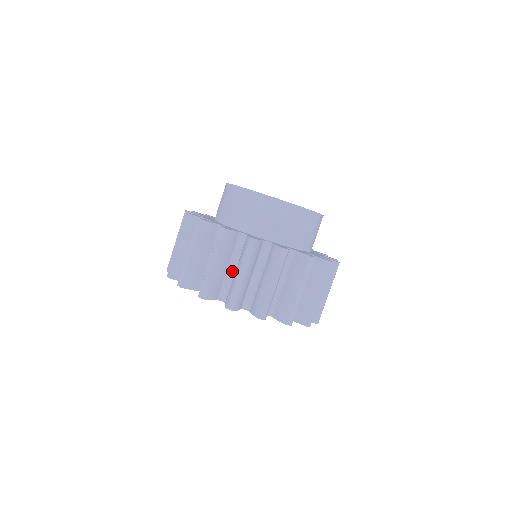
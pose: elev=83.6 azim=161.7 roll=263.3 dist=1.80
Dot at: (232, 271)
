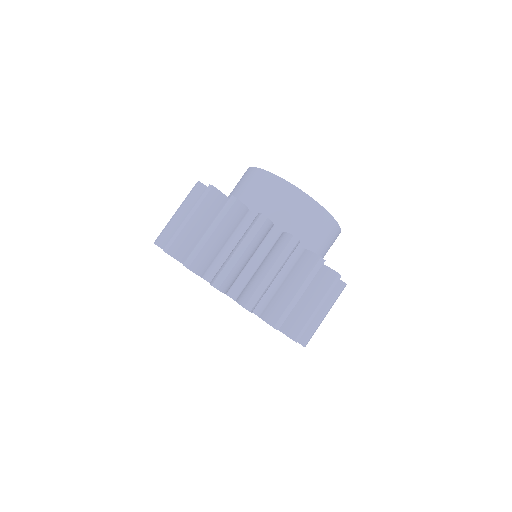
Dot at: (229, 250)
